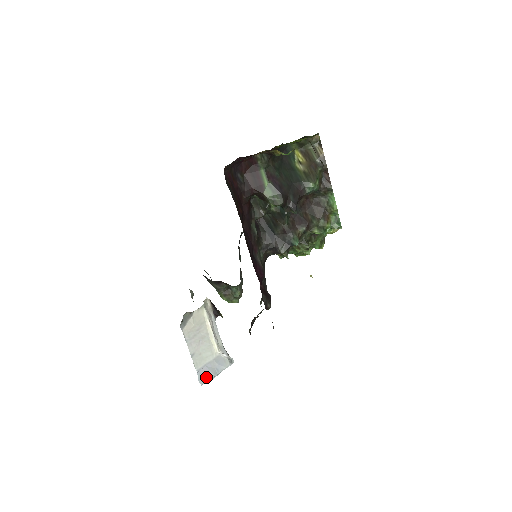
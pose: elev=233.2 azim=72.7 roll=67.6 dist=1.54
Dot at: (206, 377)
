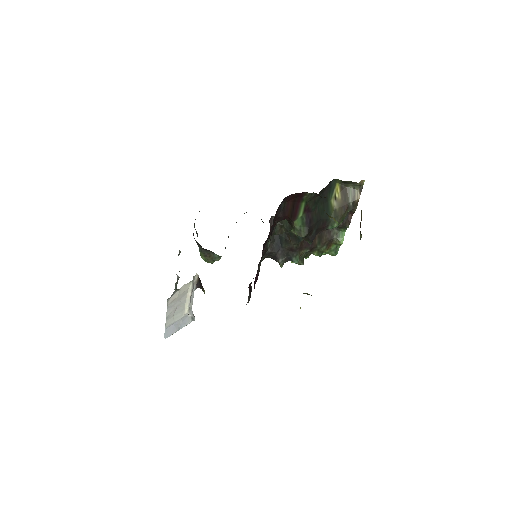
Dot at: (171, 333)
